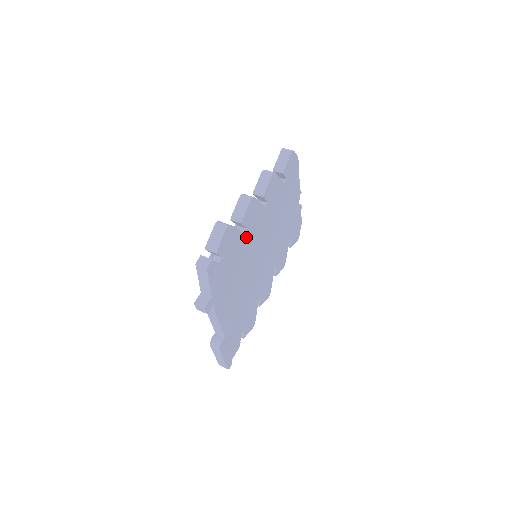
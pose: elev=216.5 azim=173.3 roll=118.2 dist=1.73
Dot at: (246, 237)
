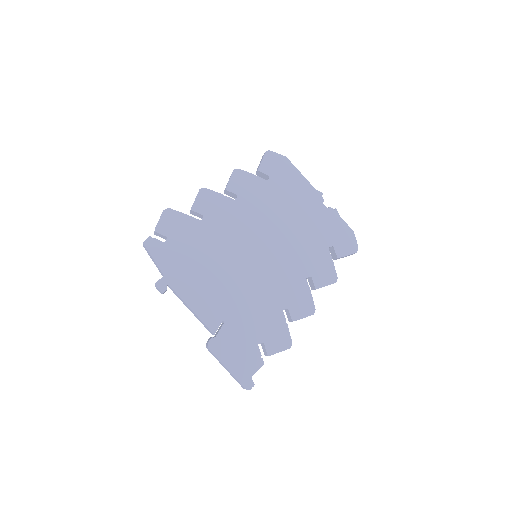
Dot at: (209, 226)
